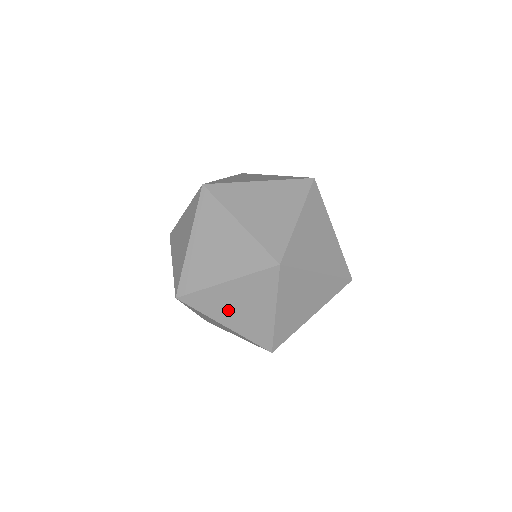
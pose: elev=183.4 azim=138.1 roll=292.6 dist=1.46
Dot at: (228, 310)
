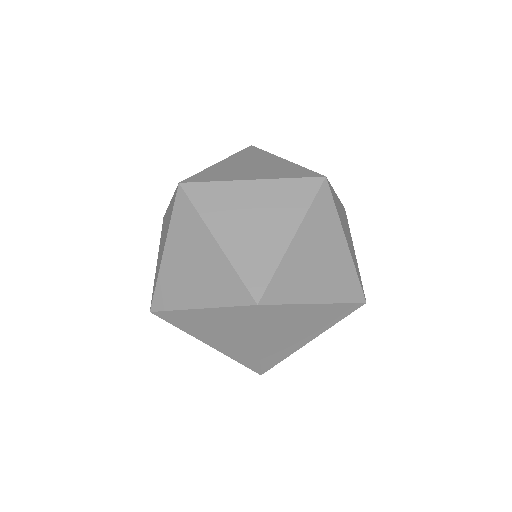
Dot at: occluded
